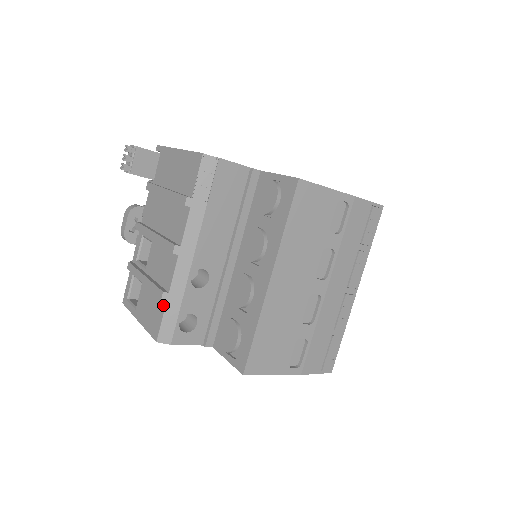
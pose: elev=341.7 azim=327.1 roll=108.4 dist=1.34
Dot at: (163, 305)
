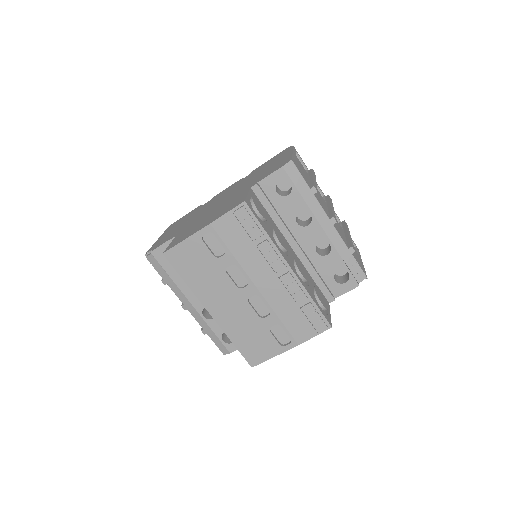
Dot at: (209, 335)
